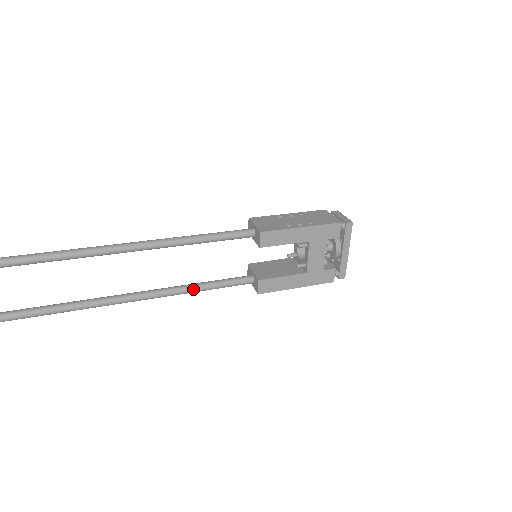
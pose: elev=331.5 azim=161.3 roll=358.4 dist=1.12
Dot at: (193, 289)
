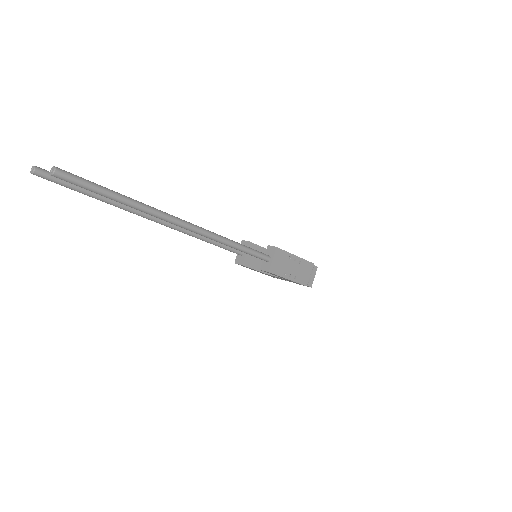
Dot at: (209, 242)
